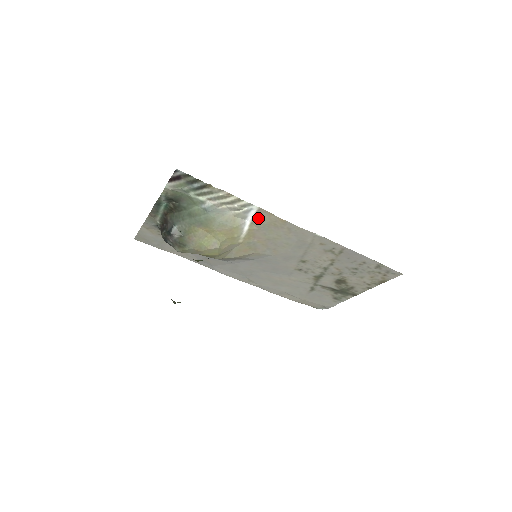
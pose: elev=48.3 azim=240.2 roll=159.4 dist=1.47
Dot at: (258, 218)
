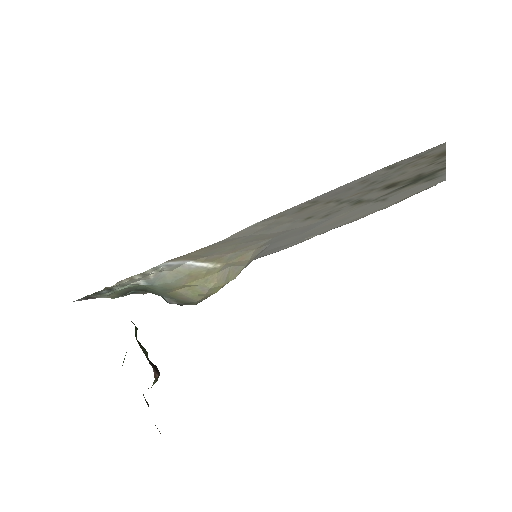
Dot at: (186, 259)
